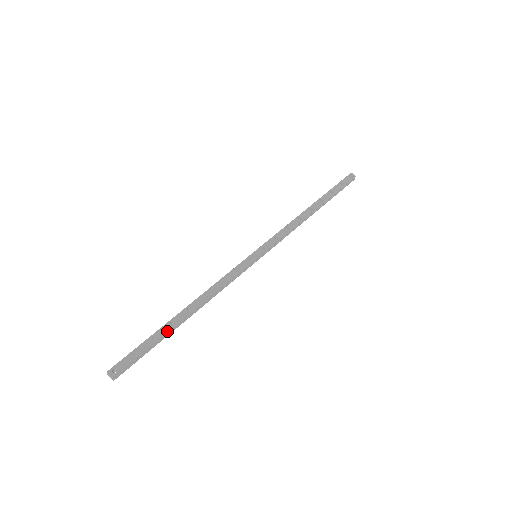
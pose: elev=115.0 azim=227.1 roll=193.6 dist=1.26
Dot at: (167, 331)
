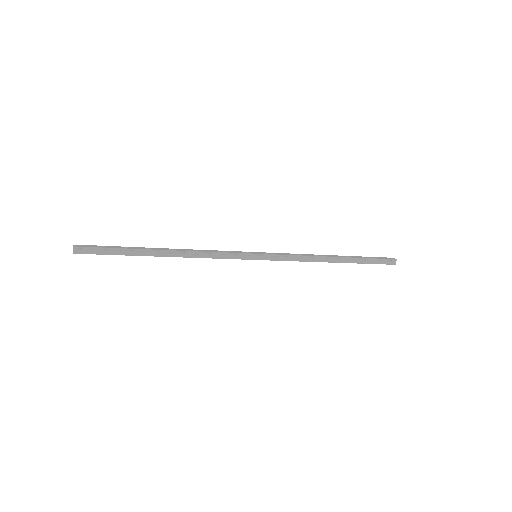
Dot at: (140, 249)
